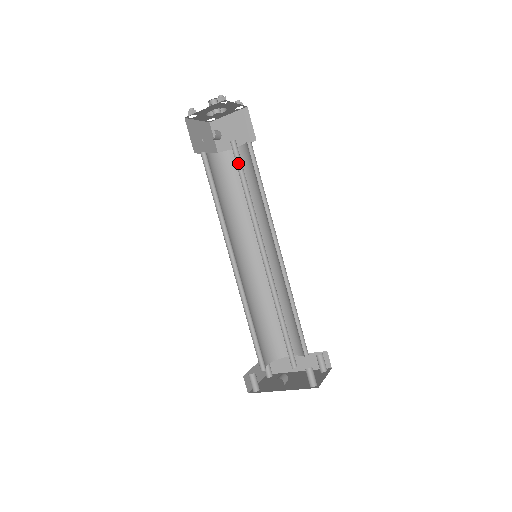
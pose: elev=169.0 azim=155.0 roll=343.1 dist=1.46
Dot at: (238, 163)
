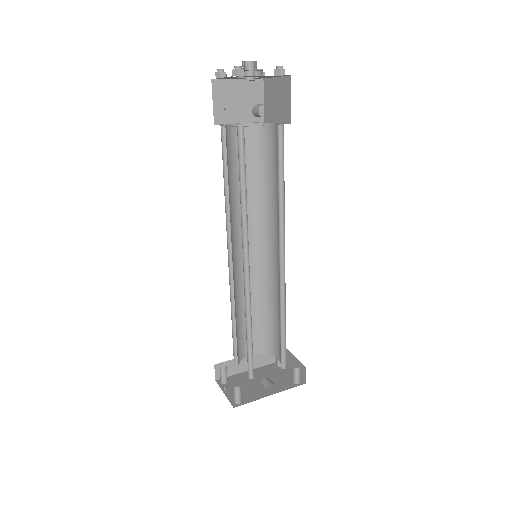
Dot at: (278, 152)
